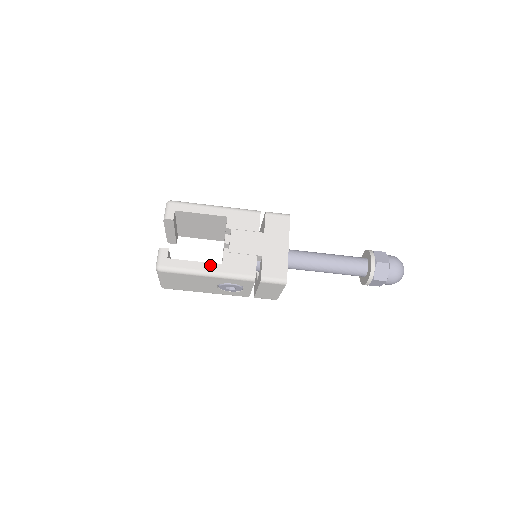
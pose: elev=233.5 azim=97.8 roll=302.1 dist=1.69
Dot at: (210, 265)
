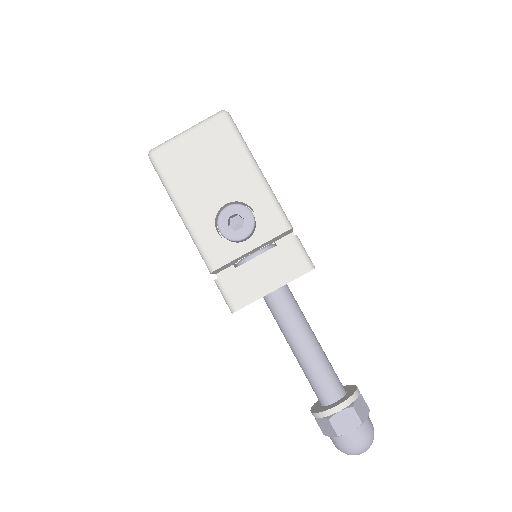
Dot at: occluded
